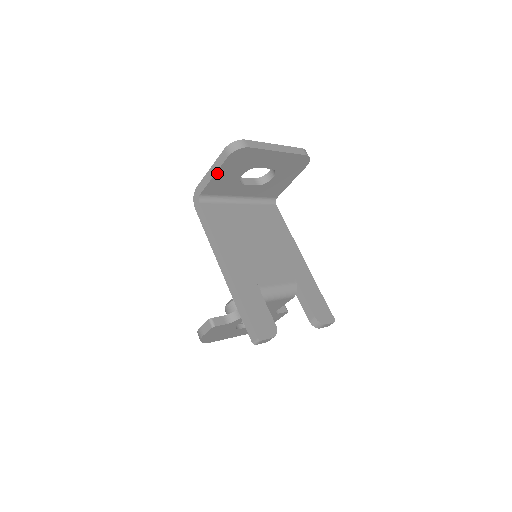
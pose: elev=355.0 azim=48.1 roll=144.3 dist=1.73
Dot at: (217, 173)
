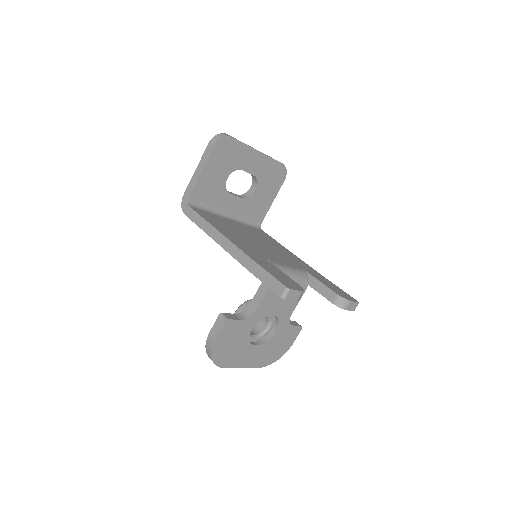
Dot at: (204, 168)
